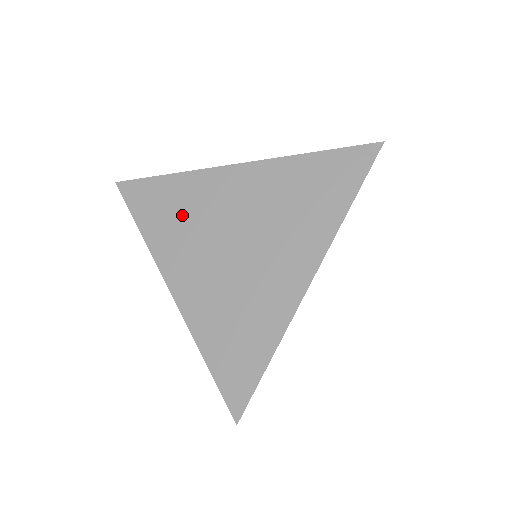
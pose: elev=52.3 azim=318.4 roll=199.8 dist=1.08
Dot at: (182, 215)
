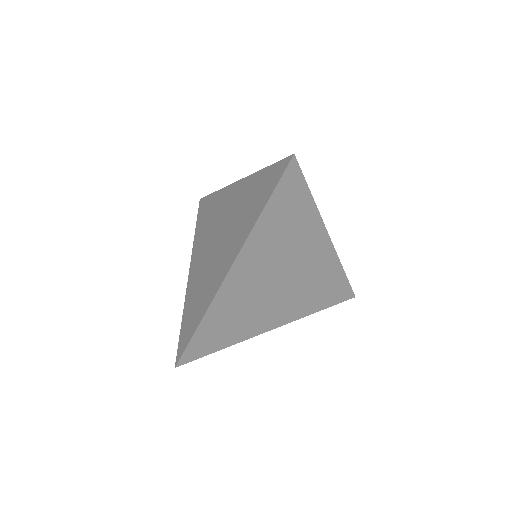
Dot at: (209, 220)
